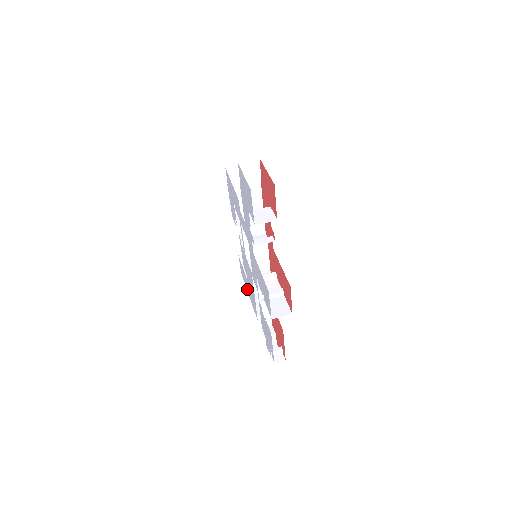
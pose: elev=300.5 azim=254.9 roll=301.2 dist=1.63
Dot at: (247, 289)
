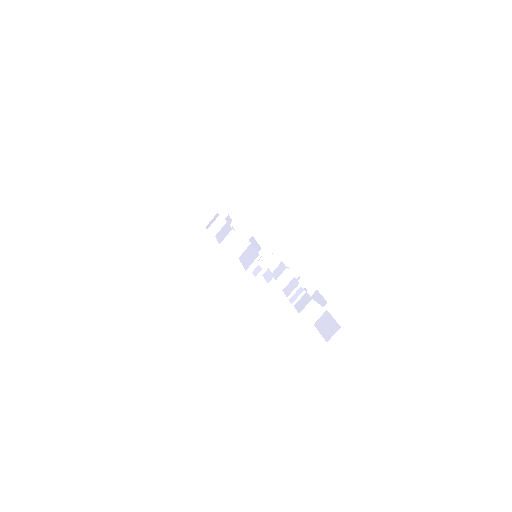
Dot at: occluded
